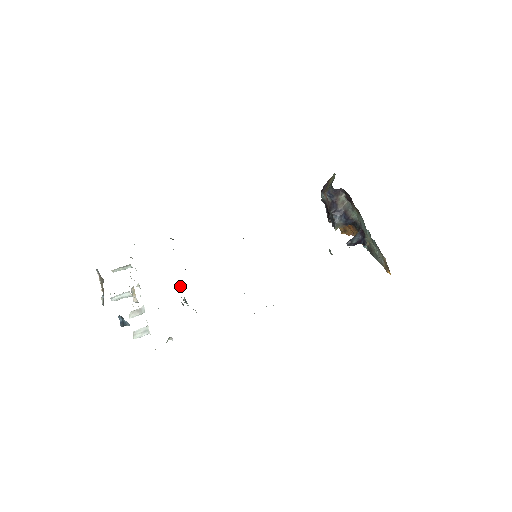
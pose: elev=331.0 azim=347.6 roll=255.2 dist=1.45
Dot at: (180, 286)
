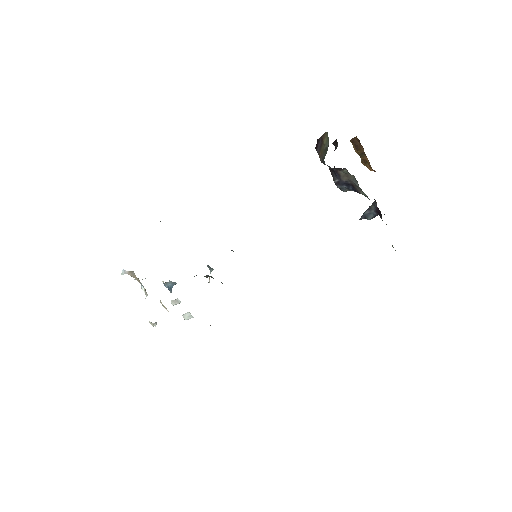
Dot at: occluded
